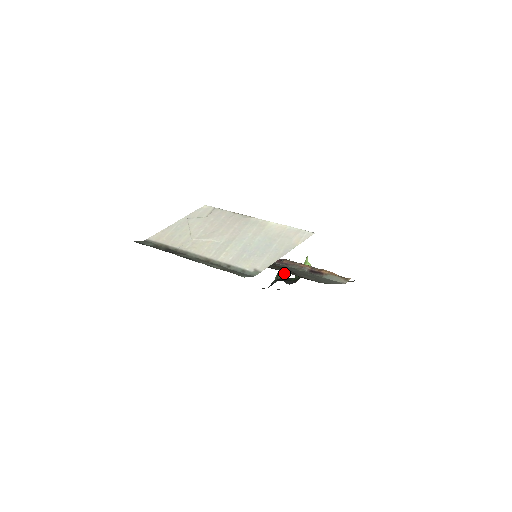
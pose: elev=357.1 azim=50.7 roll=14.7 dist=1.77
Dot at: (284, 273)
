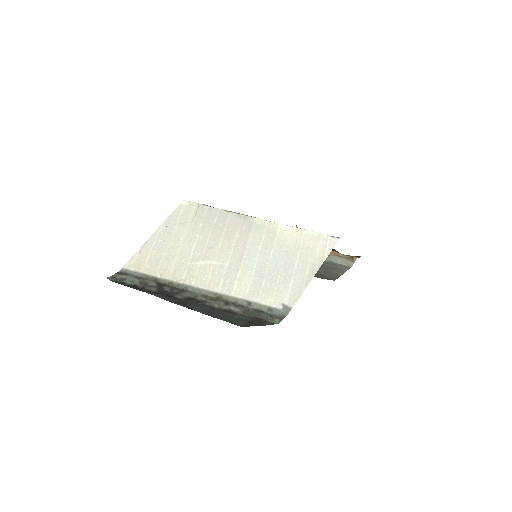
Dot at: occluded
